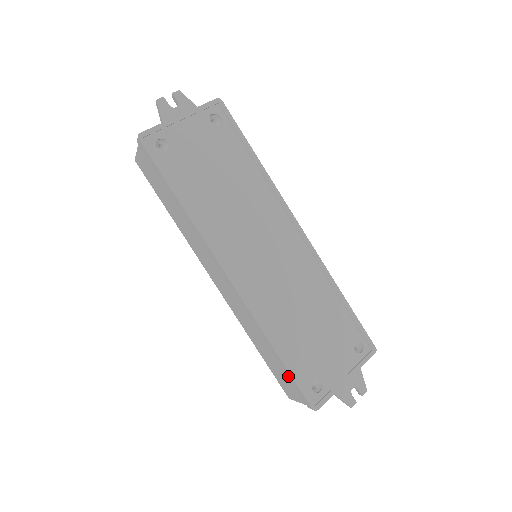
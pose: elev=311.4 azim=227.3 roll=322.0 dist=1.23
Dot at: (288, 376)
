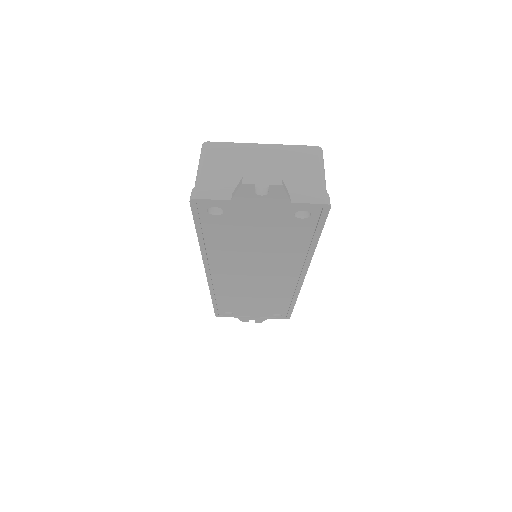
Dot at: occluded
